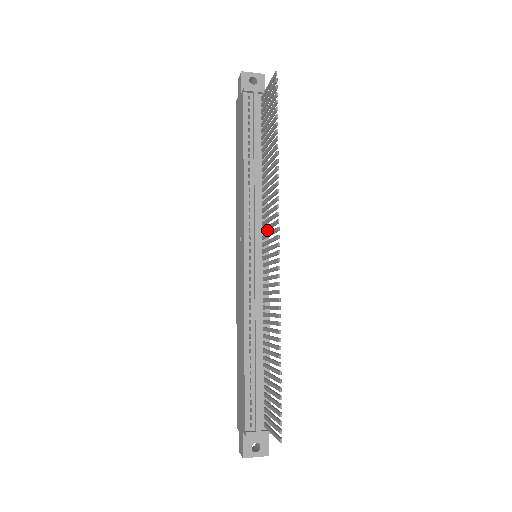
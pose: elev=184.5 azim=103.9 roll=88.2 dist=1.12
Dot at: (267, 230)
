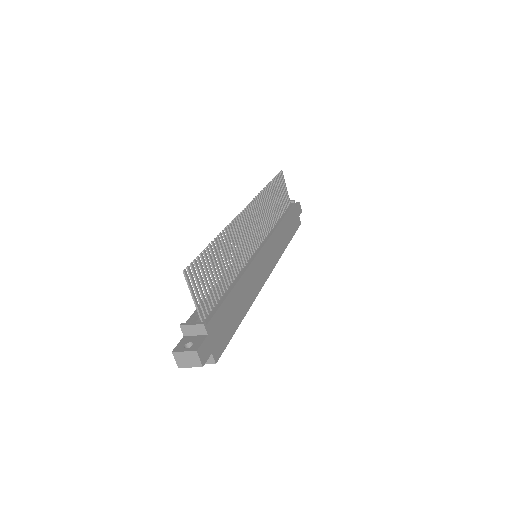
Dot at: (261, 231)
